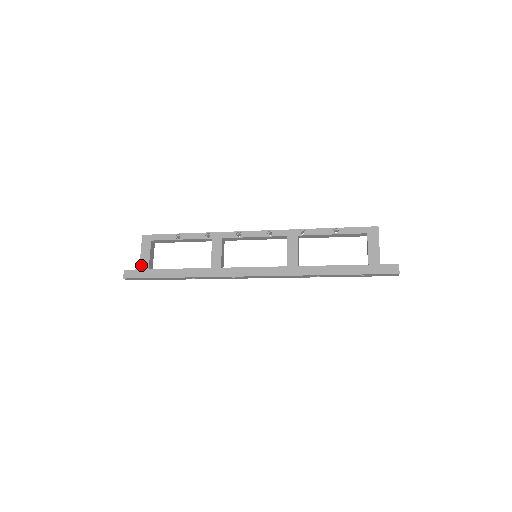
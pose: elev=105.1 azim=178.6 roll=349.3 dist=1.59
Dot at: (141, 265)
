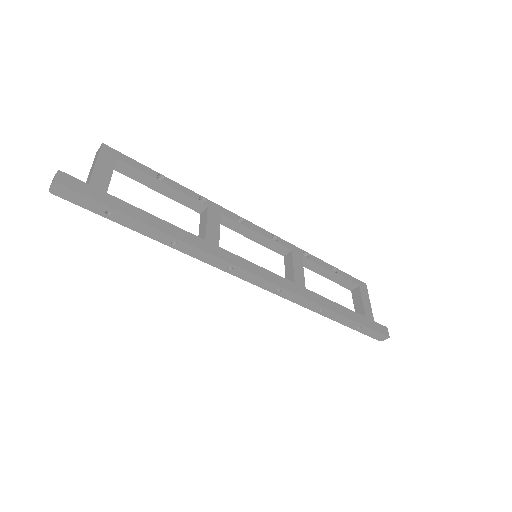
Dot at: (94, 180)
